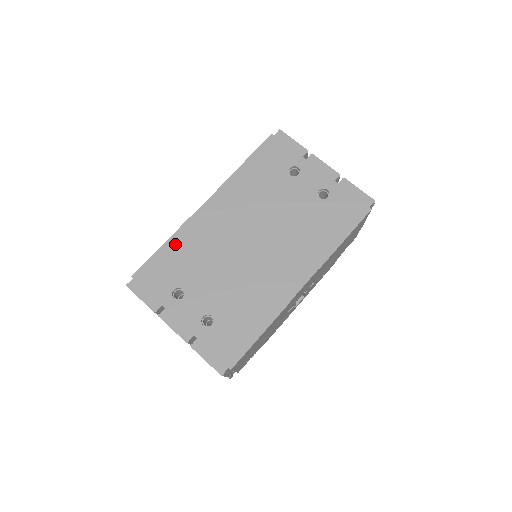
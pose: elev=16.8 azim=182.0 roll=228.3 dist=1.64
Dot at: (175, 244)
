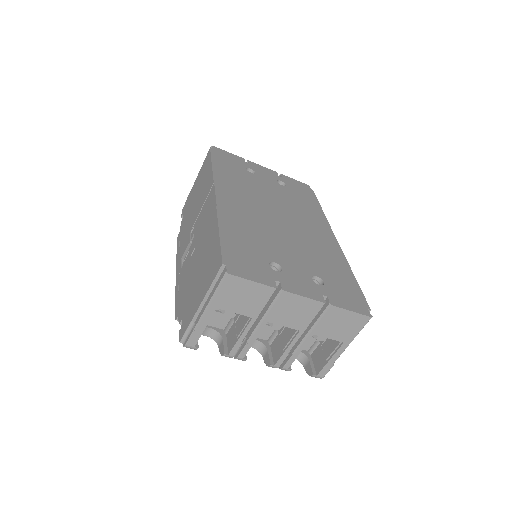
Dot at: (228, 228)
